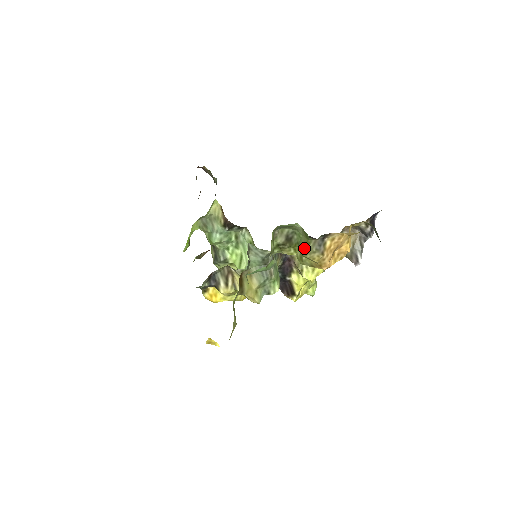
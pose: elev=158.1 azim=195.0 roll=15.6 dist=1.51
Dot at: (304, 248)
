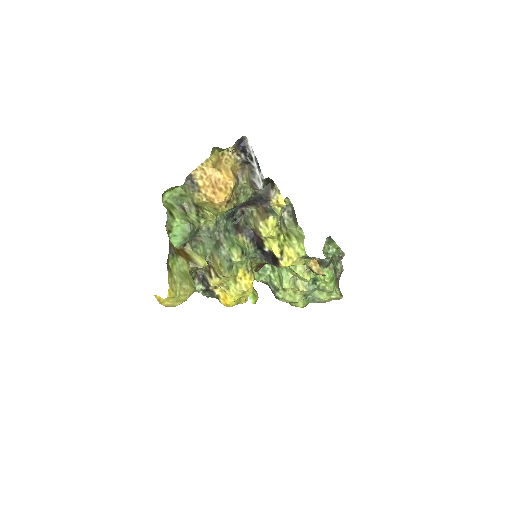
Dot at: (192, 199)
